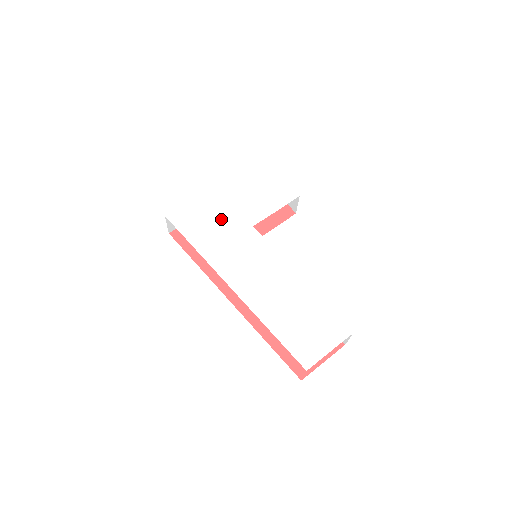
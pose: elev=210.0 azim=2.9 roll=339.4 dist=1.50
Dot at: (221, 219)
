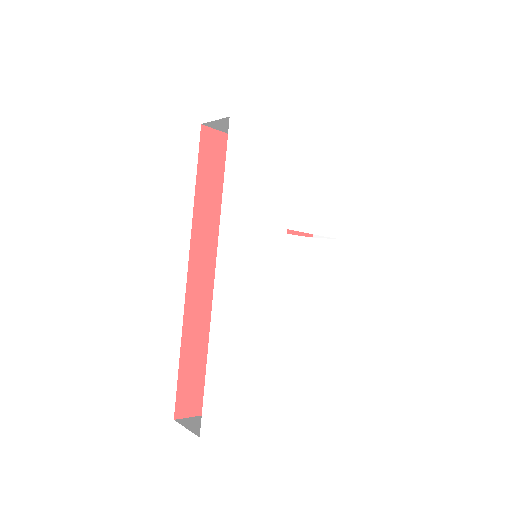
Dot at: (272, 188)
